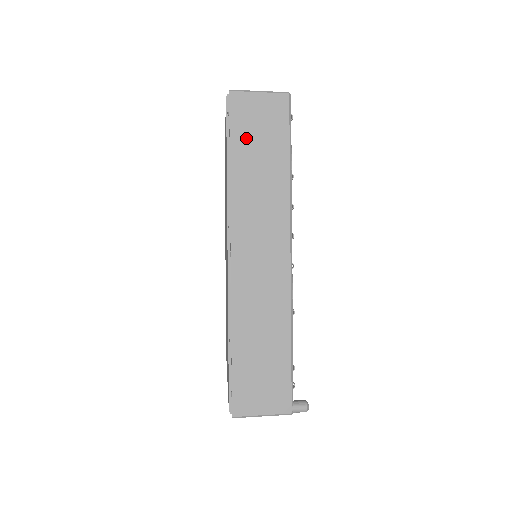
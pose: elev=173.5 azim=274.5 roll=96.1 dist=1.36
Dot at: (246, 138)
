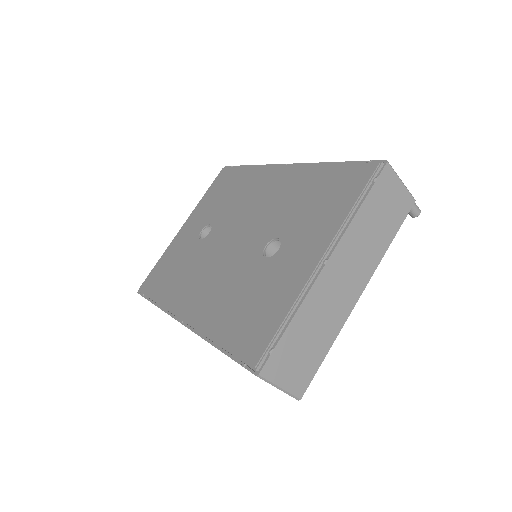
Dot at: occluded
